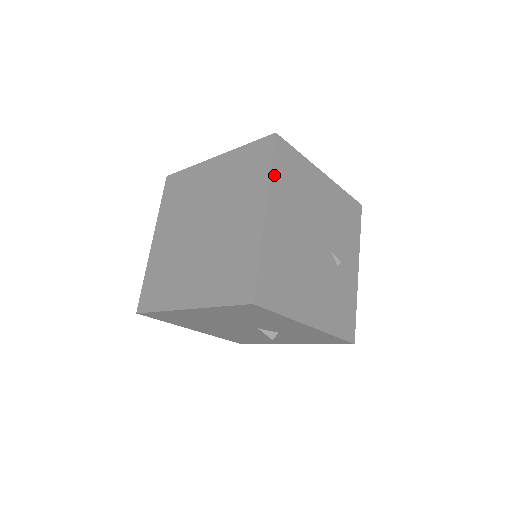
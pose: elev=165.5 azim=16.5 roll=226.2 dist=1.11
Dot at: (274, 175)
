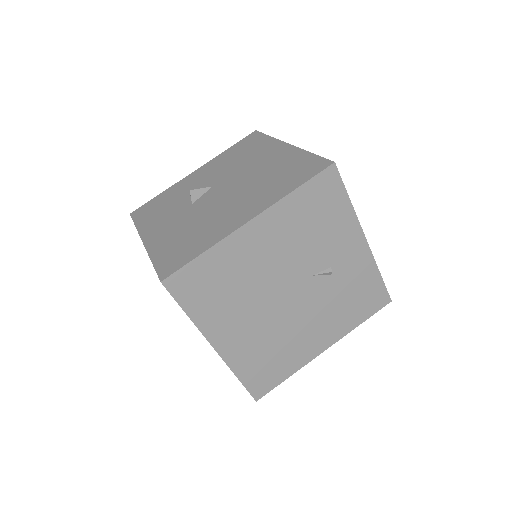
Dot at: (195, 315)
